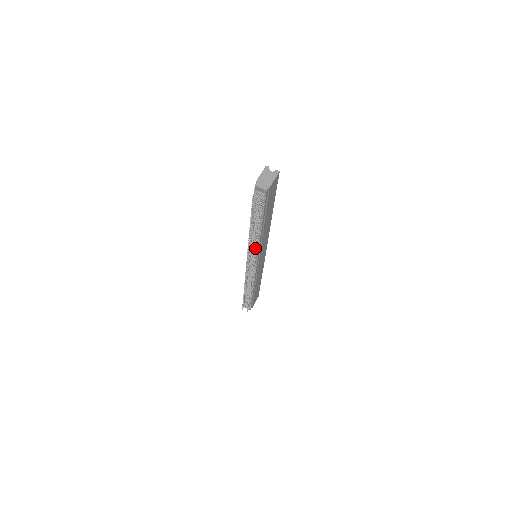
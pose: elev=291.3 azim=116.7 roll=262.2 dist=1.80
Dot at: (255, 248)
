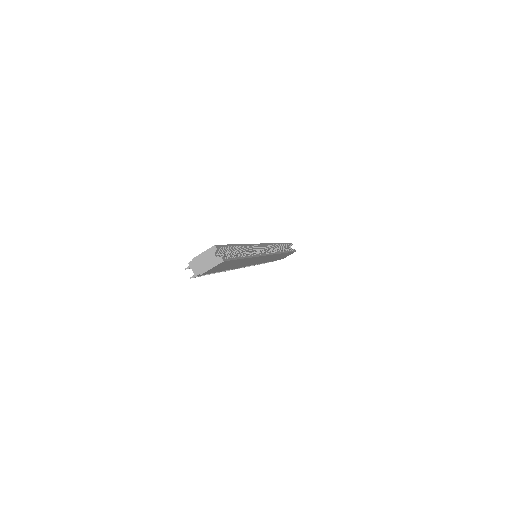
Dot at: occluded
